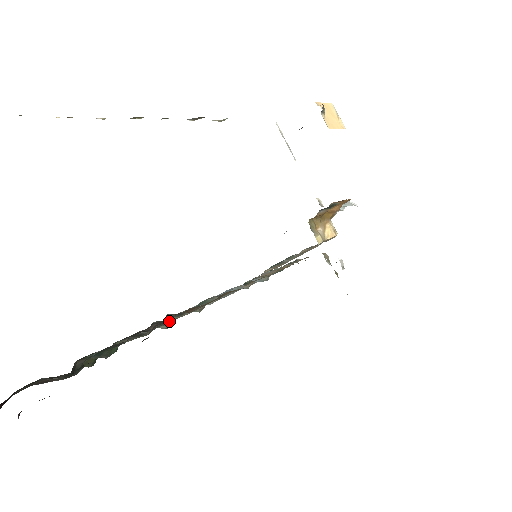
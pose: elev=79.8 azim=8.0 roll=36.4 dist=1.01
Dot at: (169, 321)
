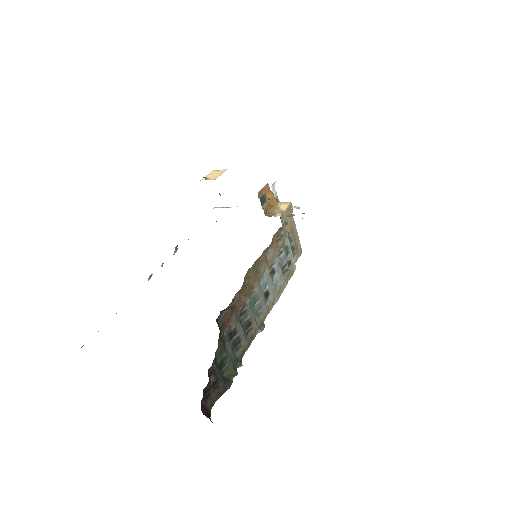
Dot at: (249, 322)
